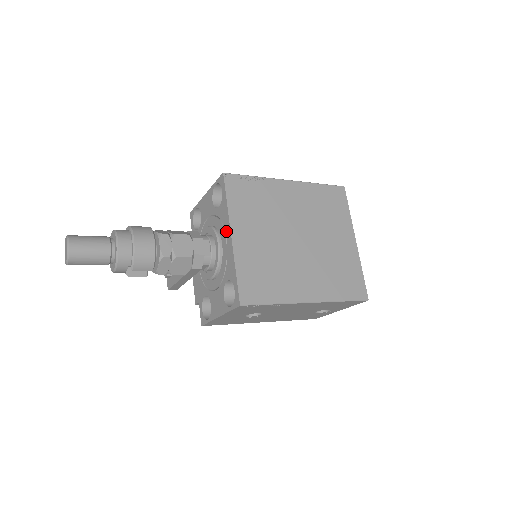
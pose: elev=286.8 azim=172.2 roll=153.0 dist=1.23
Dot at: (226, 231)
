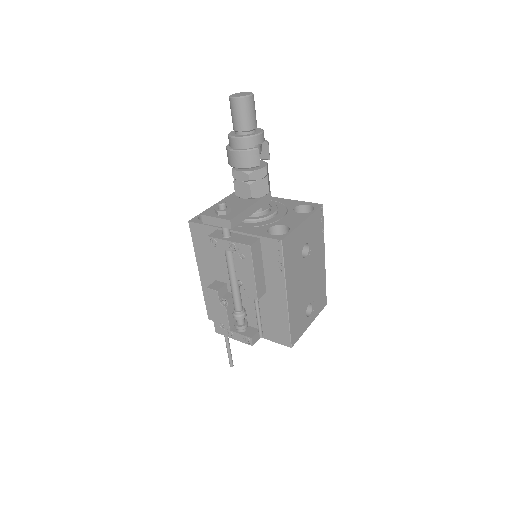
Dot at: occluded
